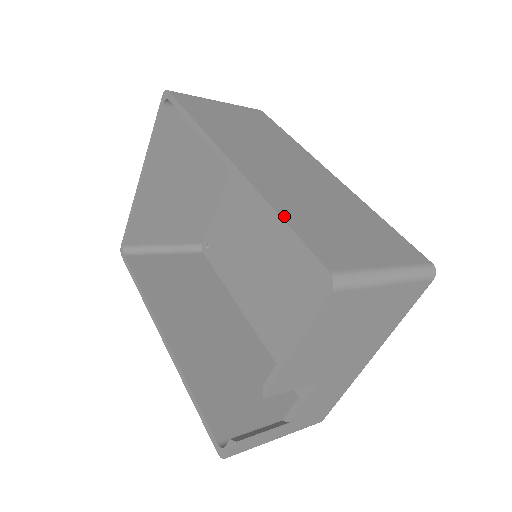
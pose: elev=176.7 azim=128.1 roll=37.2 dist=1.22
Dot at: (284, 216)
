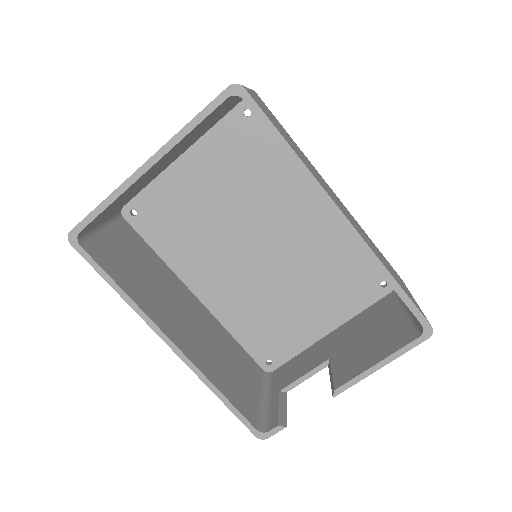
Dot at: (394, 278)
